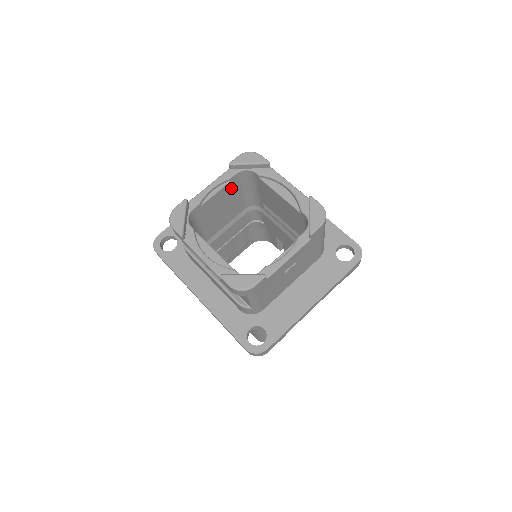
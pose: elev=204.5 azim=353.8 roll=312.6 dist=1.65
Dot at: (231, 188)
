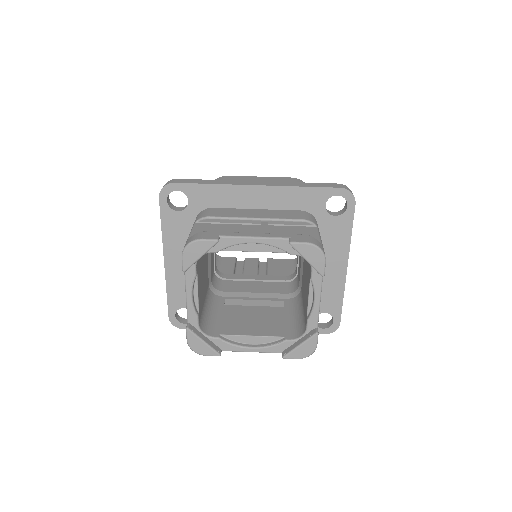
Dot at: (199, 269)
